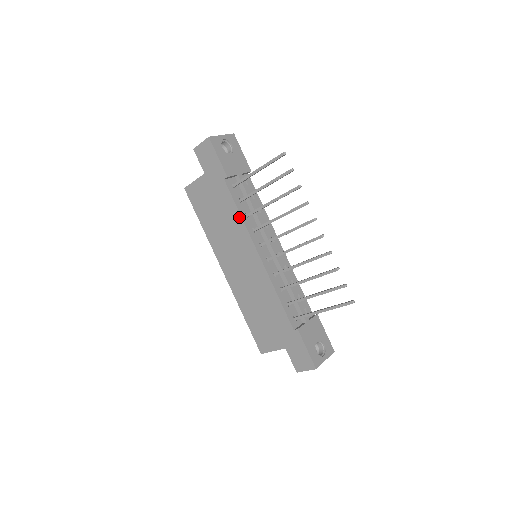
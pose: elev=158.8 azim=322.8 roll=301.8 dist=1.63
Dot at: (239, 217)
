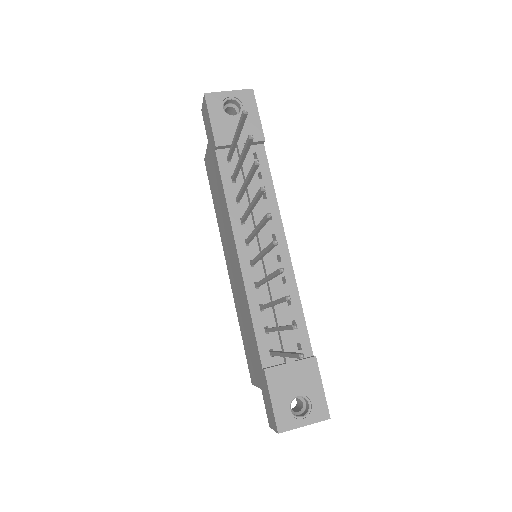
Dot at: (225, 201)
